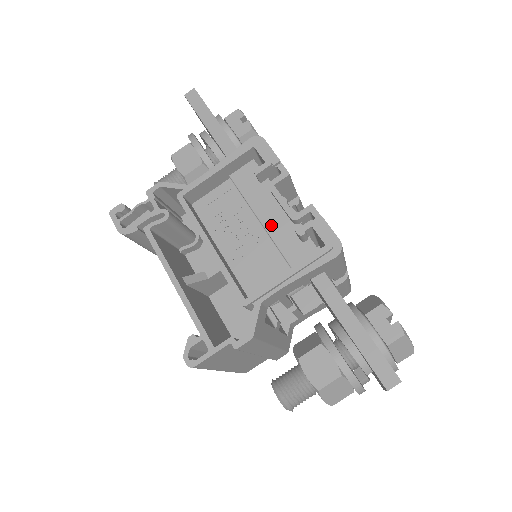
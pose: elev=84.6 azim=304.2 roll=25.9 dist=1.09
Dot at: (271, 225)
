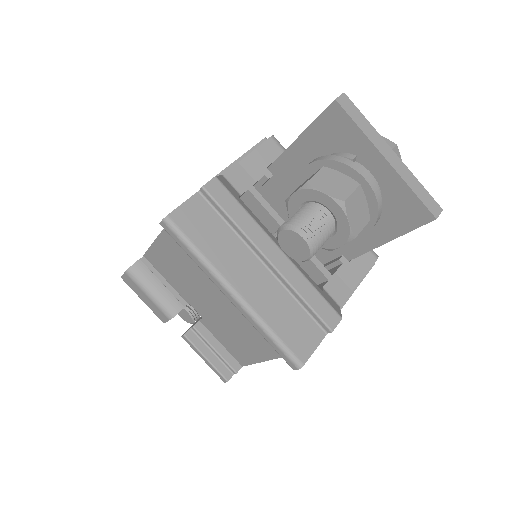
Dot at: occluded
